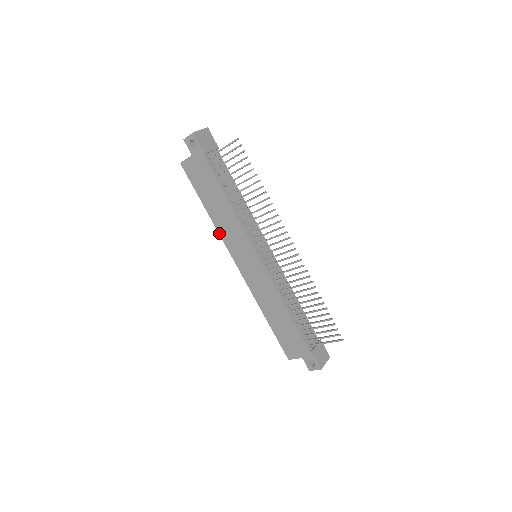
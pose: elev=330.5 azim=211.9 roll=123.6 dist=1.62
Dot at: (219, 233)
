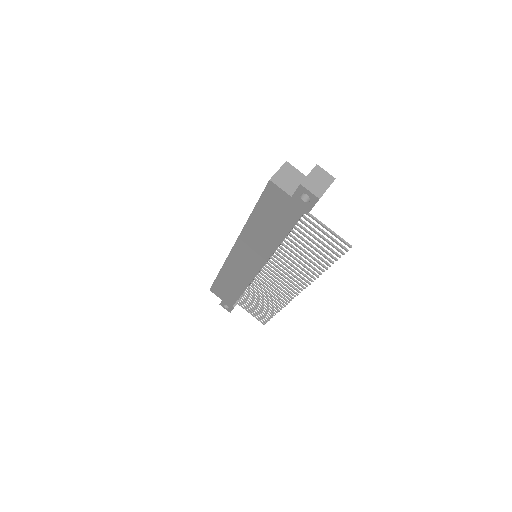
Dot at: (242, 231)
